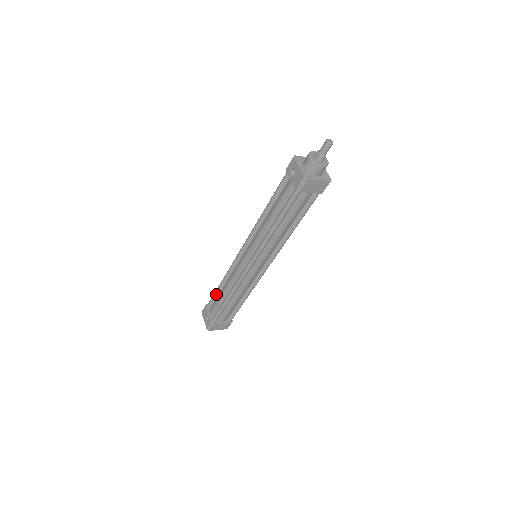
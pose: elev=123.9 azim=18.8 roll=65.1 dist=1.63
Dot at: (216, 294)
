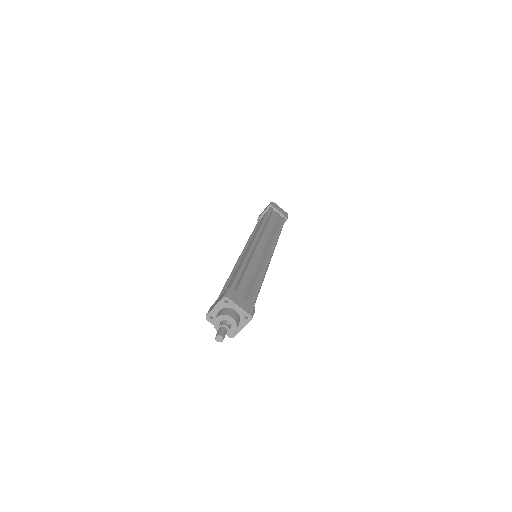
Dot at: occluded
